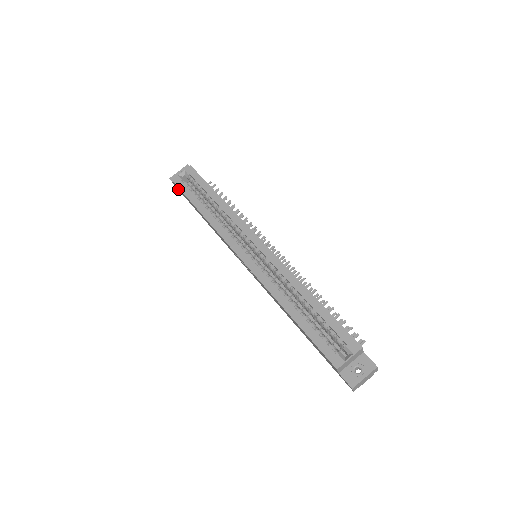
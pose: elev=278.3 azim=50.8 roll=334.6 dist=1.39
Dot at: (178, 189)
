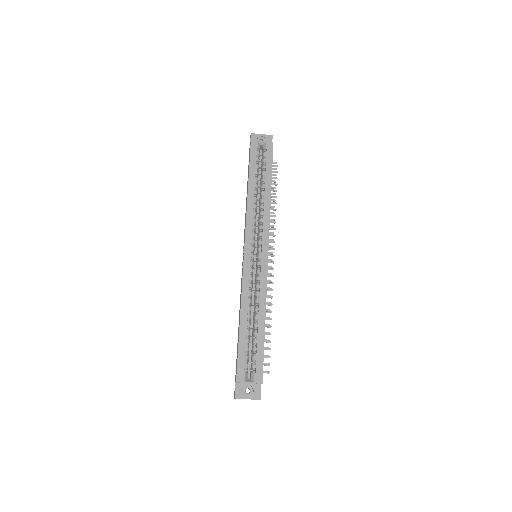
Dot at: occluded
